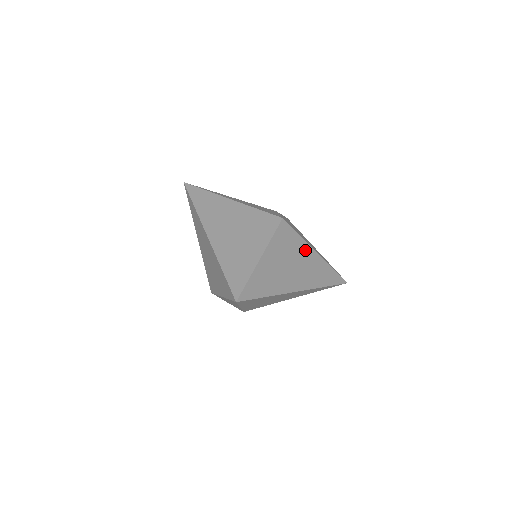
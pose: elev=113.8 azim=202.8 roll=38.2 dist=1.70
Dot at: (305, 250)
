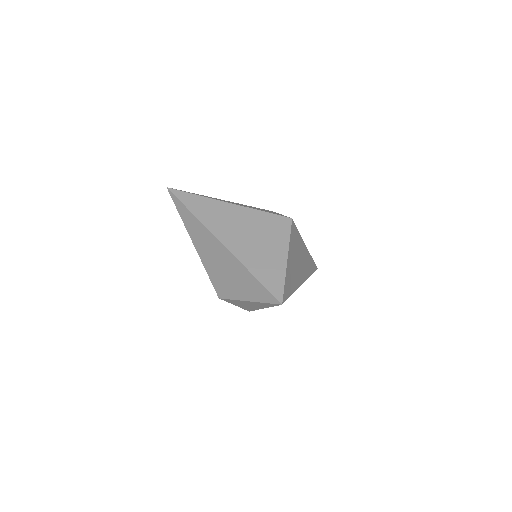
Dot at: (302, 245)
